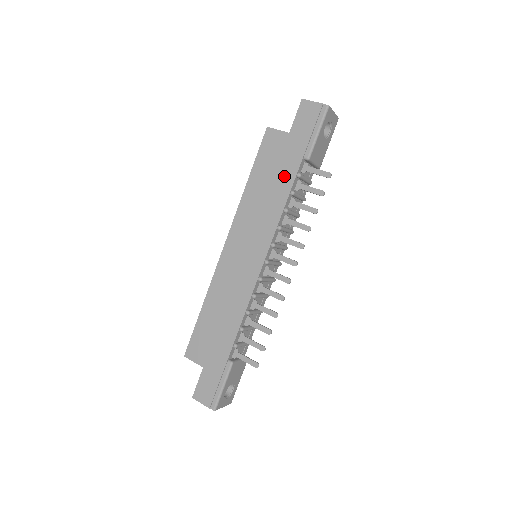
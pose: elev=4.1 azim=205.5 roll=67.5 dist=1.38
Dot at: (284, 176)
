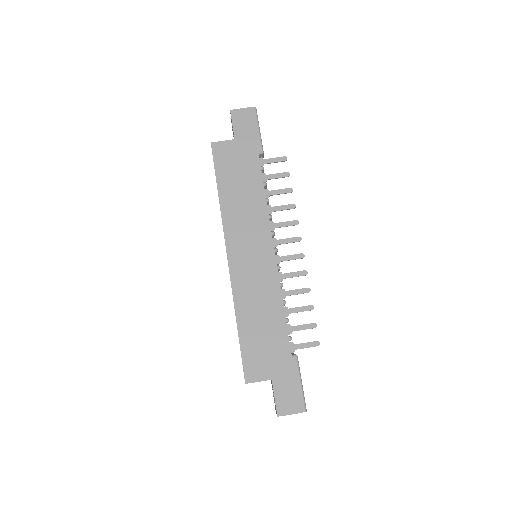
Dot at: (250, 174)
